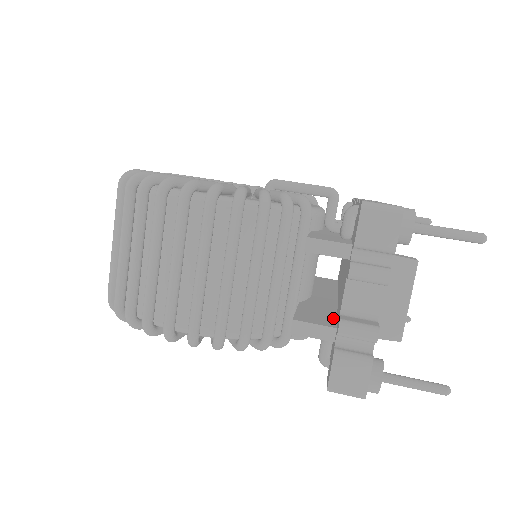
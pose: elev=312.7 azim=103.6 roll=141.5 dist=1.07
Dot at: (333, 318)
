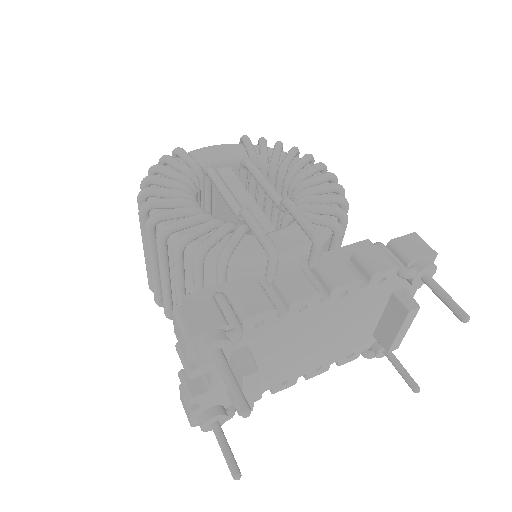
Dot at: occluded
